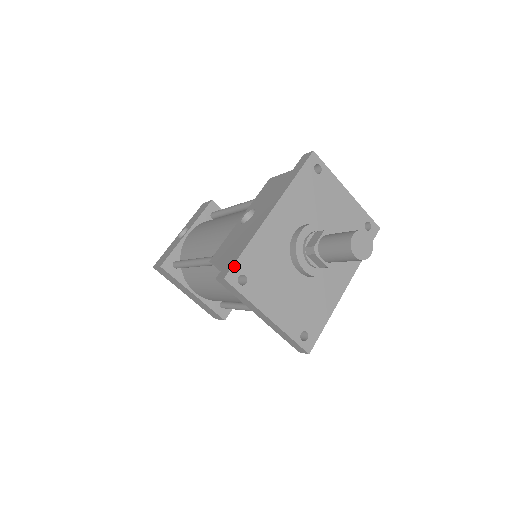
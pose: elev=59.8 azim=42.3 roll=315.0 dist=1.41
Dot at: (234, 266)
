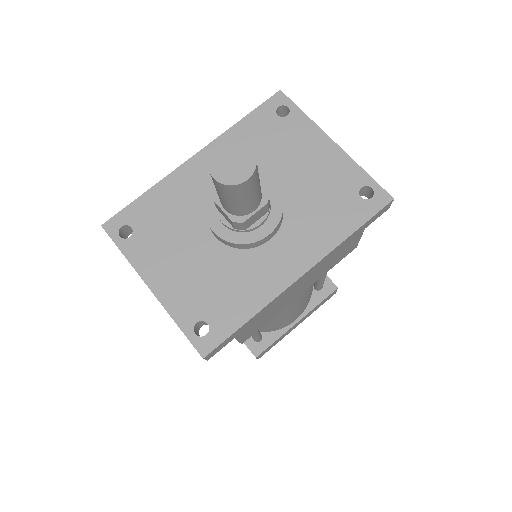
Dot at: (119, 213)
